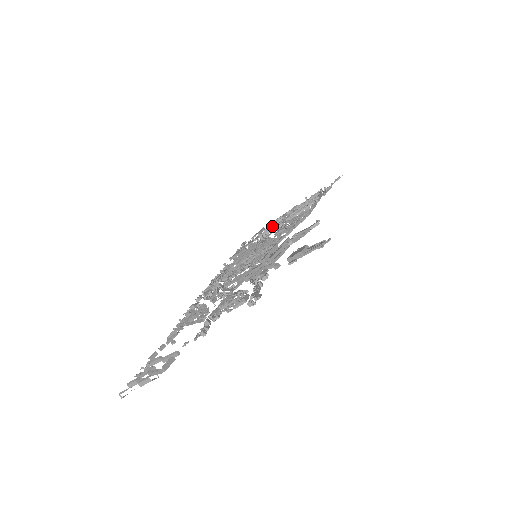
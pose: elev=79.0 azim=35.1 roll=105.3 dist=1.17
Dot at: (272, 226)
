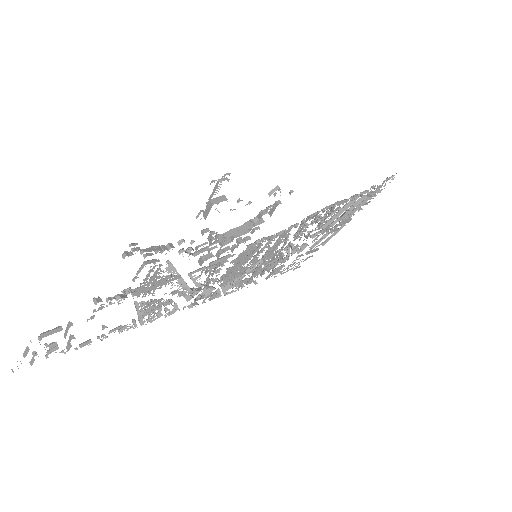
Dot at: (318, 242)
